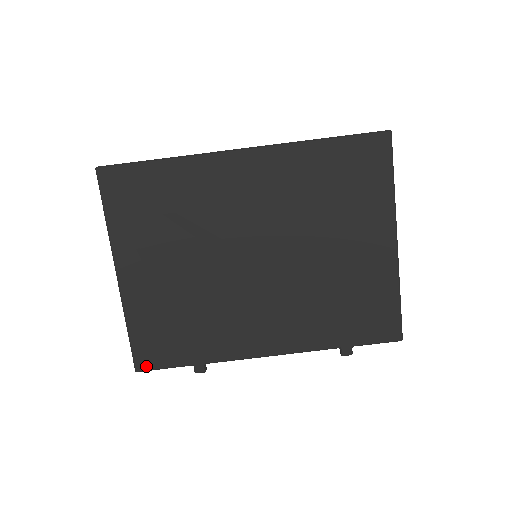
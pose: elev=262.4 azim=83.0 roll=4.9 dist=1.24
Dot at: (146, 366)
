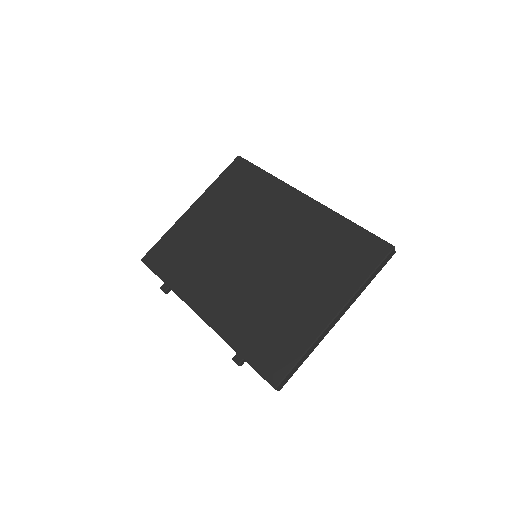
Dot at: (148, 261)
